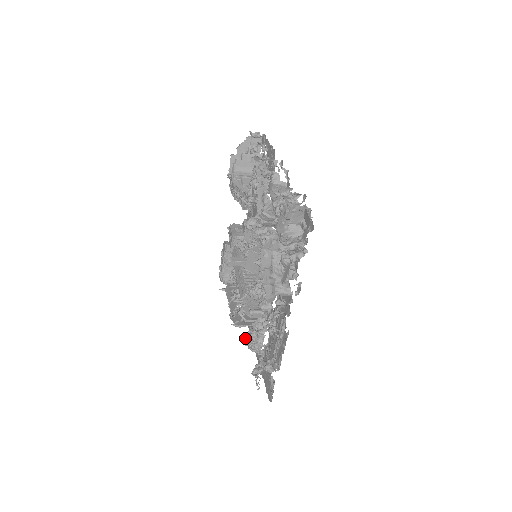
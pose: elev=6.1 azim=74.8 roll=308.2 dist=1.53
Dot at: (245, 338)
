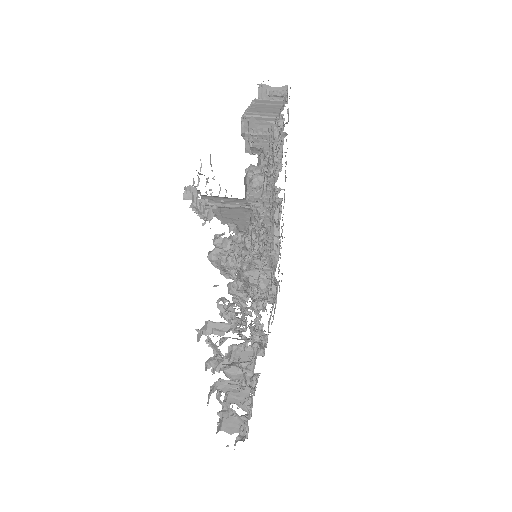
Dot at: occluded
